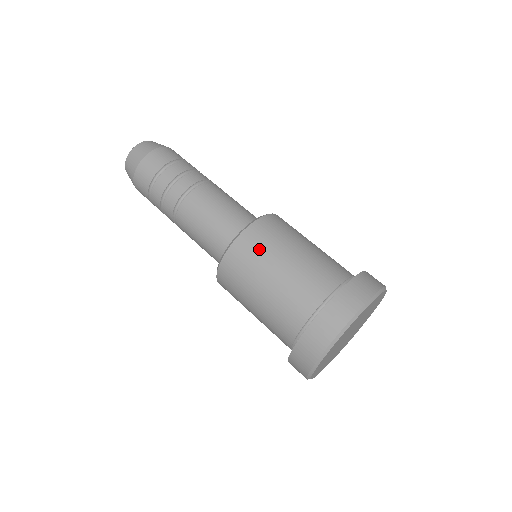
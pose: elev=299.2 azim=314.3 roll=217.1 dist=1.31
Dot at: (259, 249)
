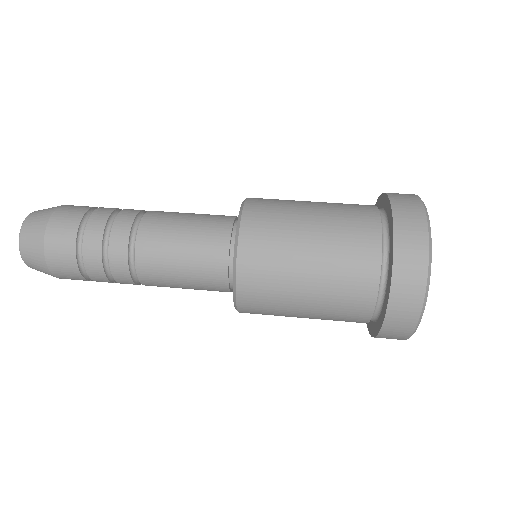
Dot at: (274, 224)
